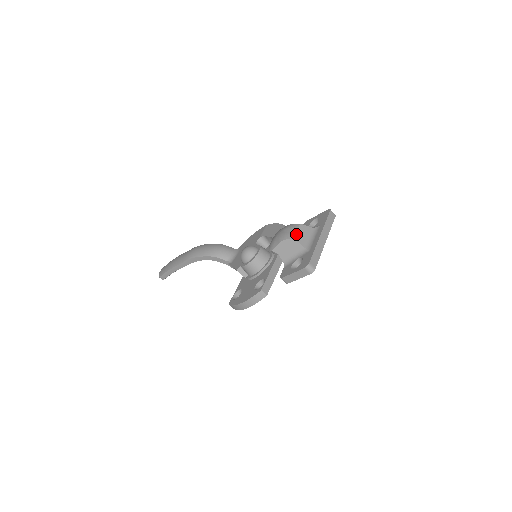
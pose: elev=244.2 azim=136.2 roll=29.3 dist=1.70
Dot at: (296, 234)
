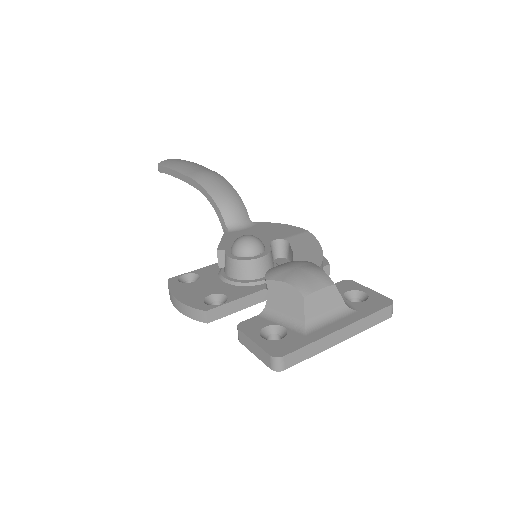
Dot at: (314, 294)
